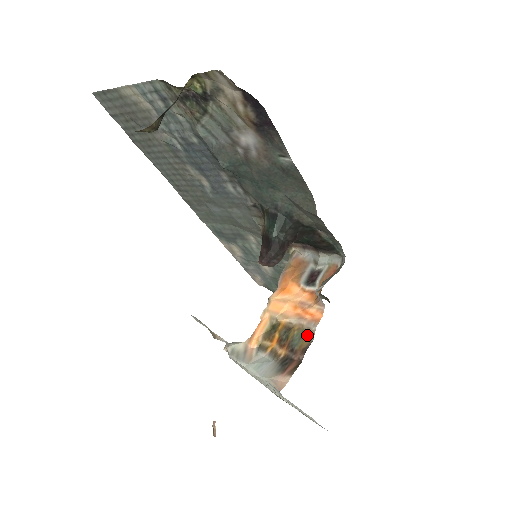
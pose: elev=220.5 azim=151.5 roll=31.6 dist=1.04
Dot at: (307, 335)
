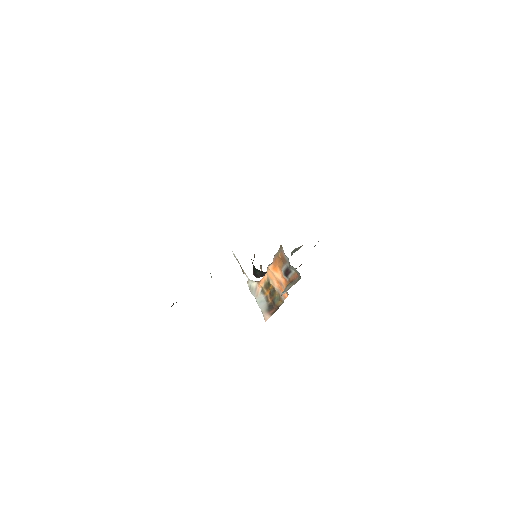
Dot at: (280, 301)
